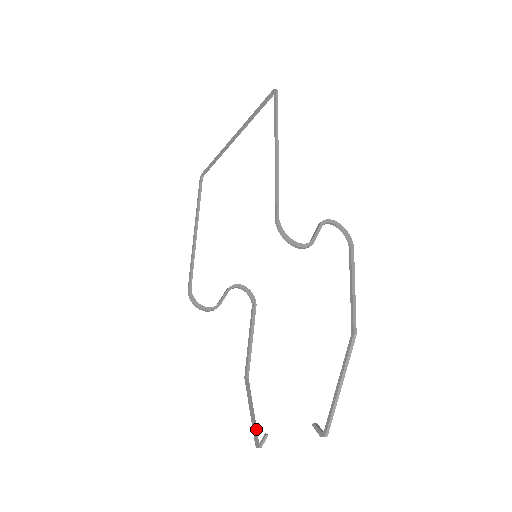
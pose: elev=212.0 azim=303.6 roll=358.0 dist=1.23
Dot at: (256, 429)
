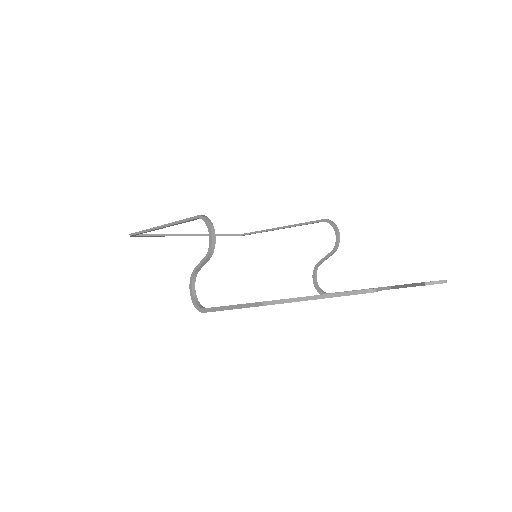
Dot at: (347, 294)
